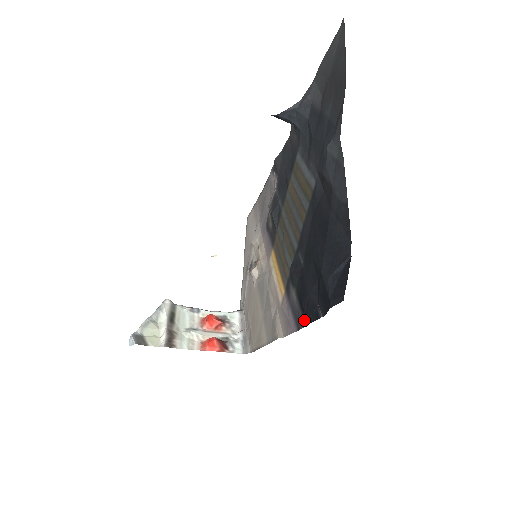
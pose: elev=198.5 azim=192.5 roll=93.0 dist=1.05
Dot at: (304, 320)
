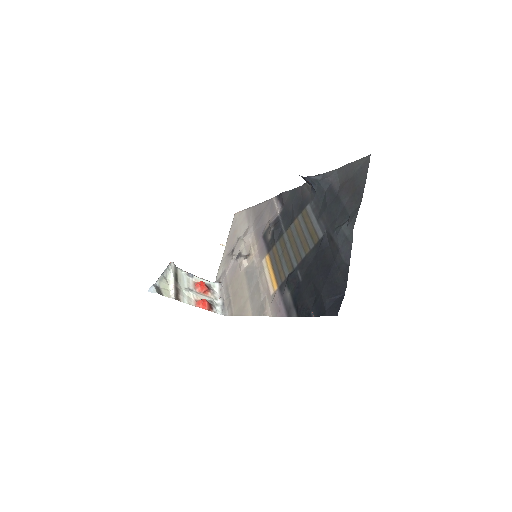
Dot at: (297, 313)
